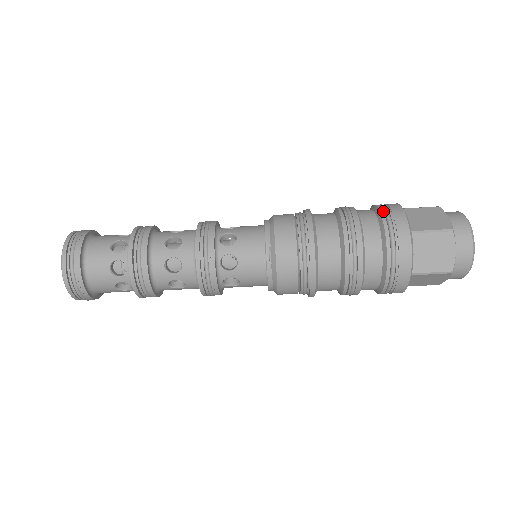
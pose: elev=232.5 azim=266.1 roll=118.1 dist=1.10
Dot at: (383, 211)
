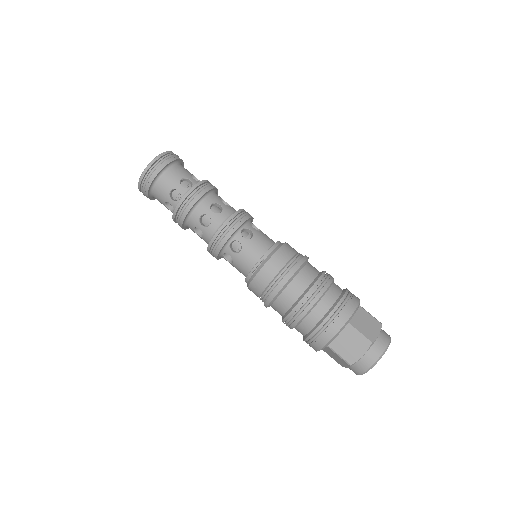
Dot at: (346, 297)
